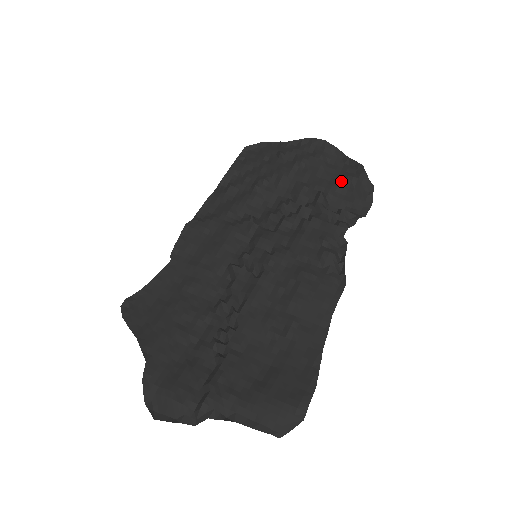
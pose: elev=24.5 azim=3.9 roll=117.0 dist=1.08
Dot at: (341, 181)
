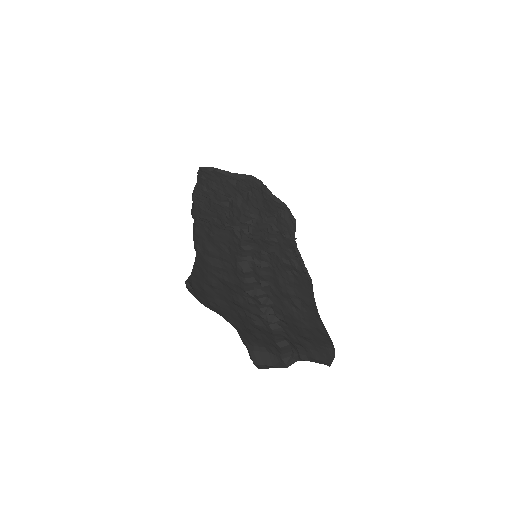
Dot at: (277, 212)
